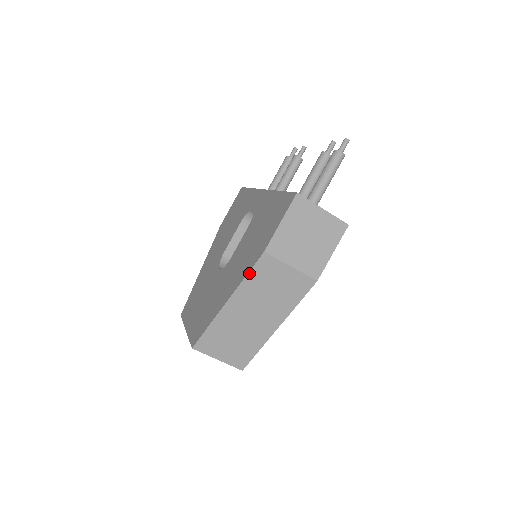
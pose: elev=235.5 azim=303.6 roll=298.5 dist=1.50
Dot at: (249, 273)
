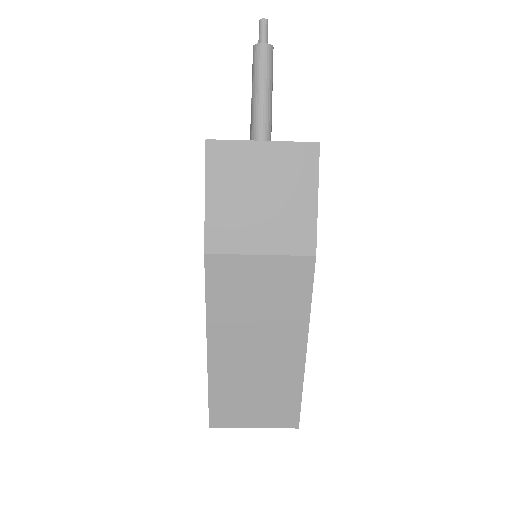
Dot at: (207, 295)
